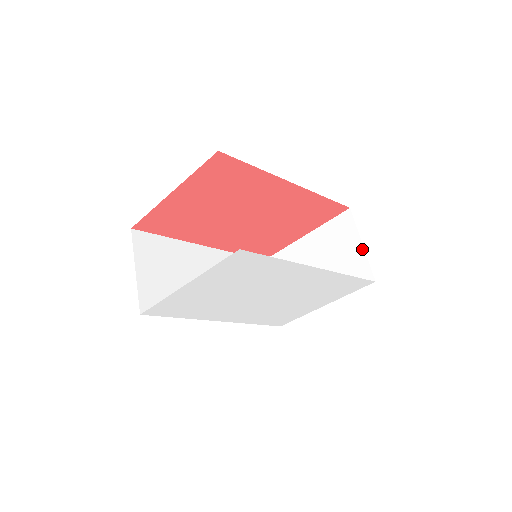
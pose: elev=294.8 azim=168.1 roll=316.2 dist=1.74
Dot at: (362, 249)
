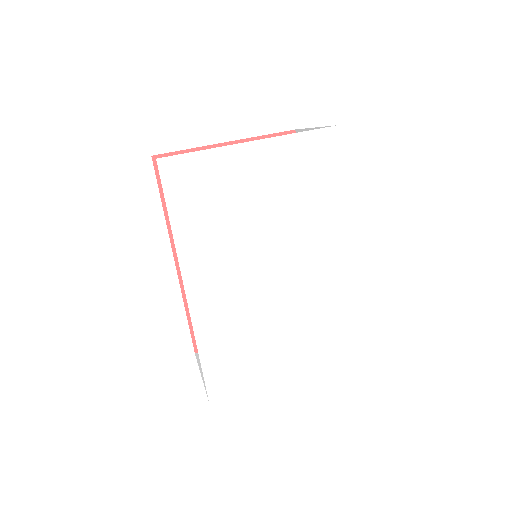
Dot at: occluded
